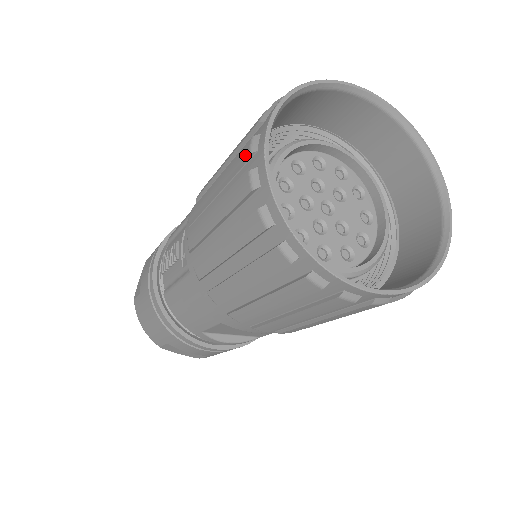
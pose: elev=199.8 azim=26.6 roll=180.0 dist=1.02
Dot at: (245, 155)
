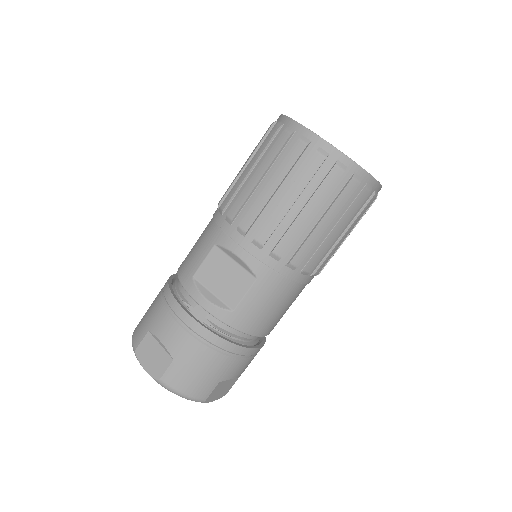
Dot at: occluded
